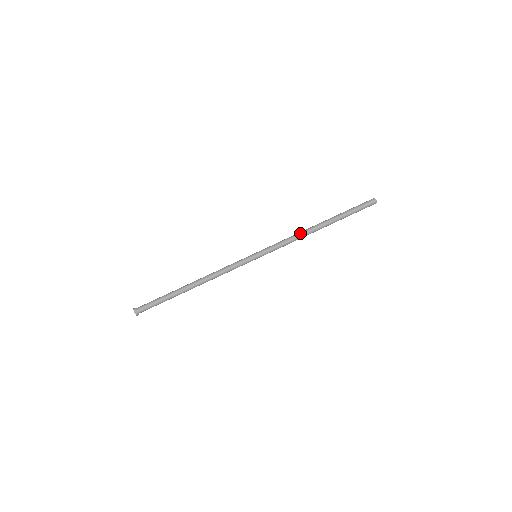
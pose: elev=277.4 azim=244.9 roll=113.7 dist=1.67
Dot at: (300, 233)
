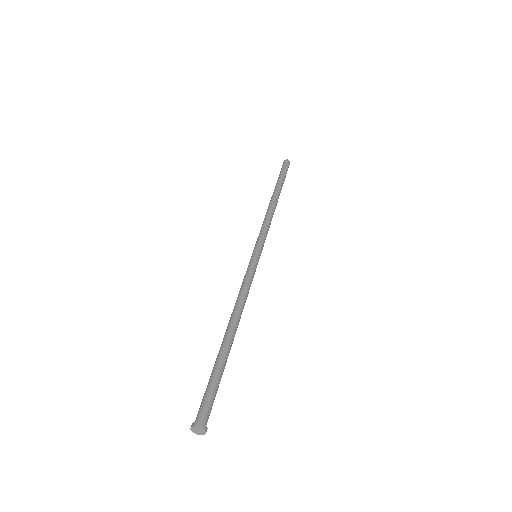
Dot at: (270, 212)
